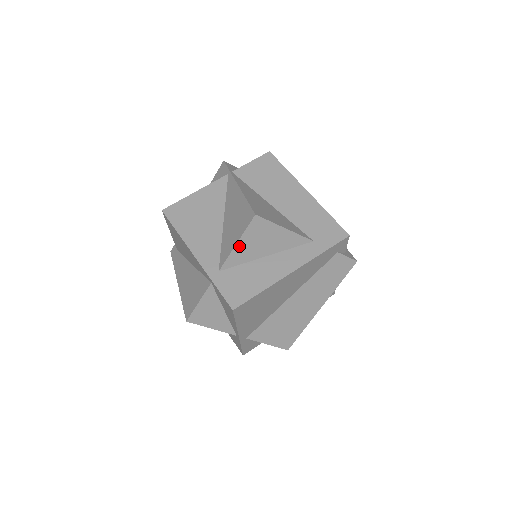
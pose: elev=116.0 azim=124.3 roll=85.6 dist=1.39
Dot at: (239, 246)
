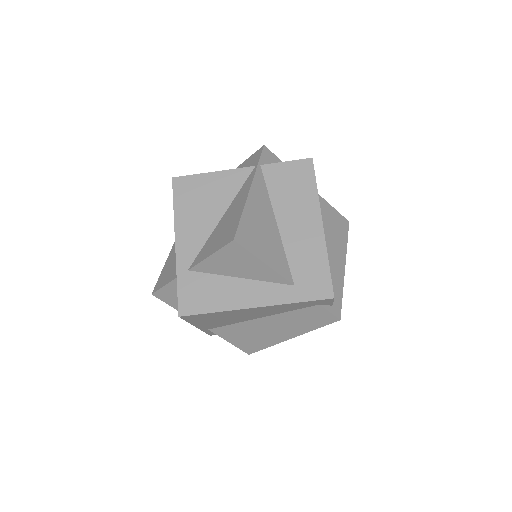
Dot at: (212, 259)
